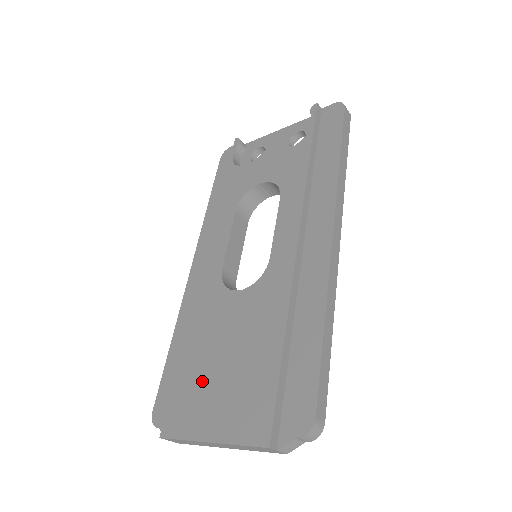
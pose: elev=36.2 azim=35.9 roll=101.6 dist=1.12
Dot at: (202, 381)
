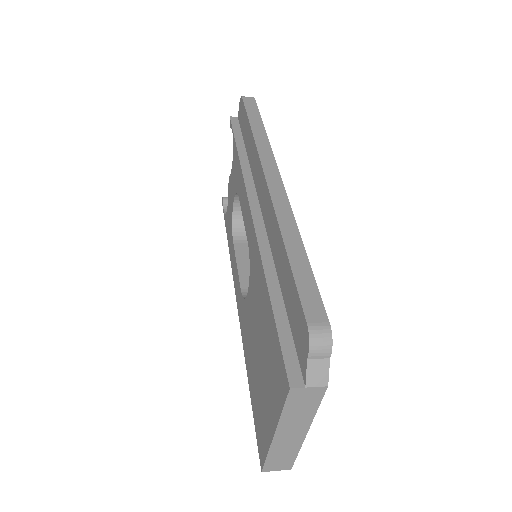
Dot at: (258, 389)
